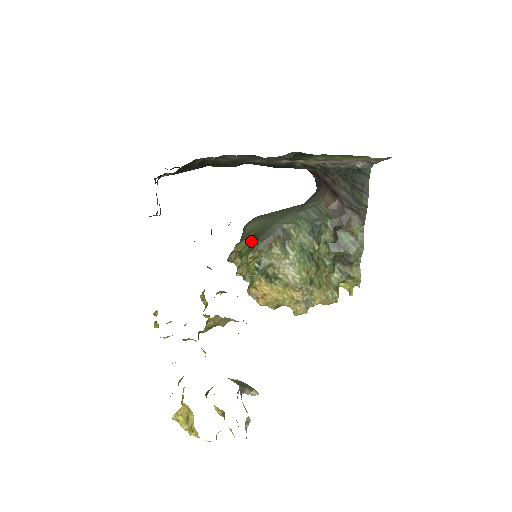
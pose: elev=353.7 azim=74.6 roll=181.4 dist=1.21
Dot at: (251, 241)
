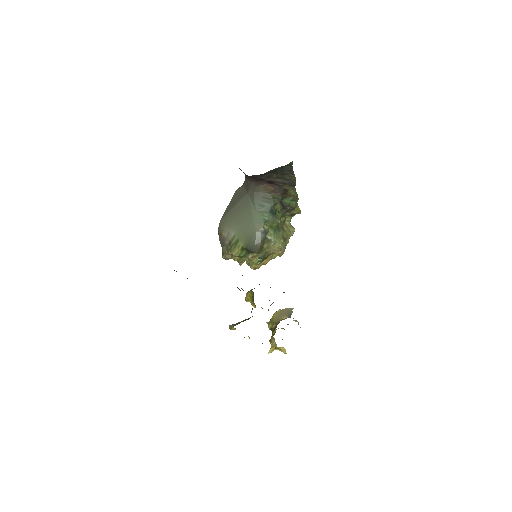
Dot at: occluded
